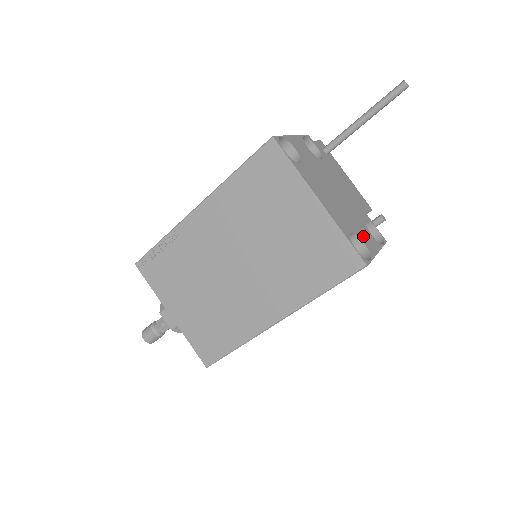
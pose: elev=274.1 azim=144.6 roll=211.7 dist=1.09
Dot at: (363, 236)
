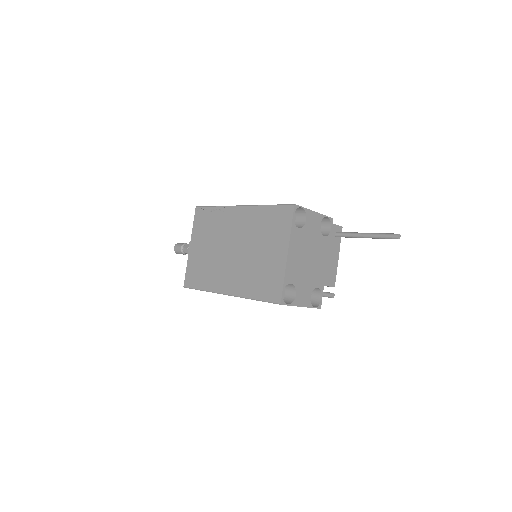
Dot at: (301, 292)
